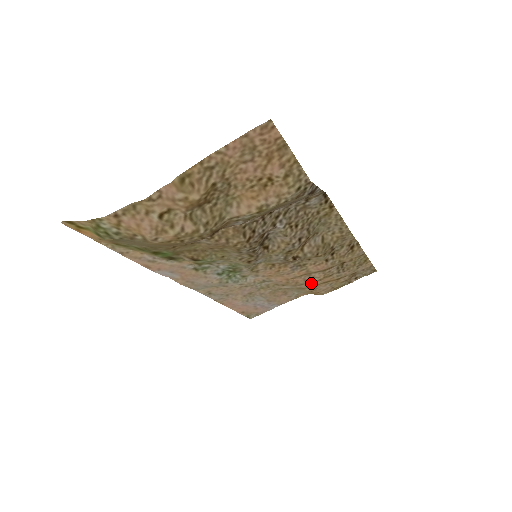
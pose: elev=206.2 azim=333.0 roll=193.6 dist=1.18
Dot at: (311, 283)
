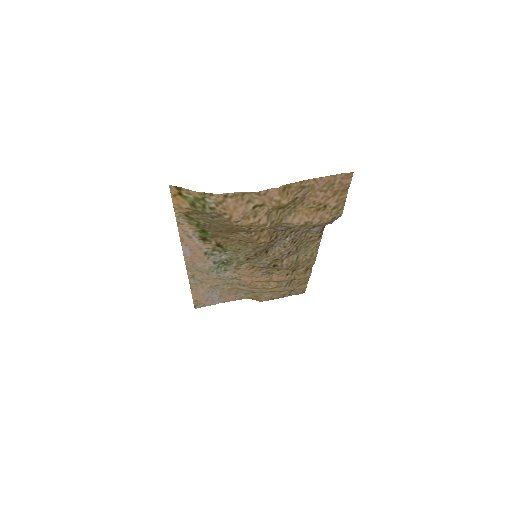
Dot at: (264, 289)
